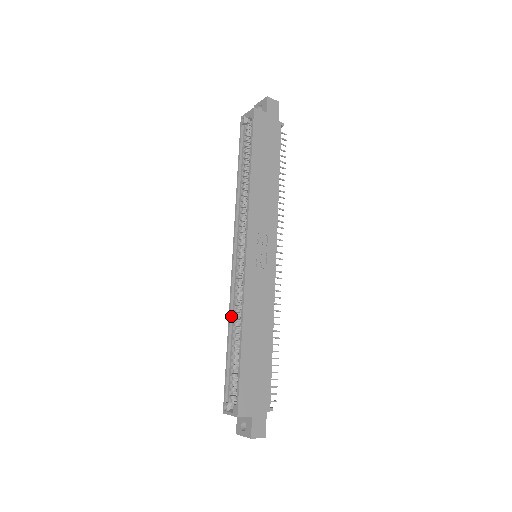
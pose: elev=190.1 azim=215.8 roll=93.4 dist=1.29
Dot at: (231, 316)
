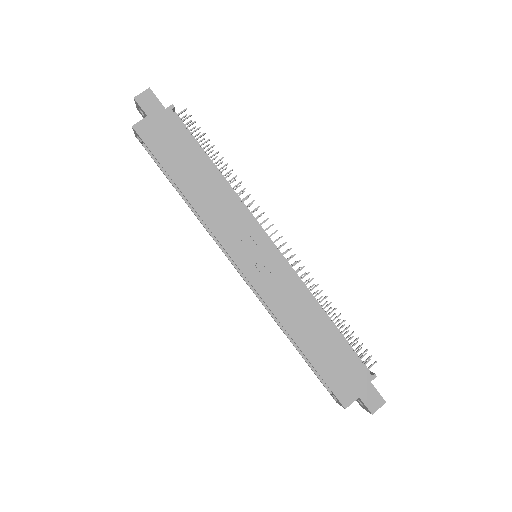
Dot at: (279, 323)
